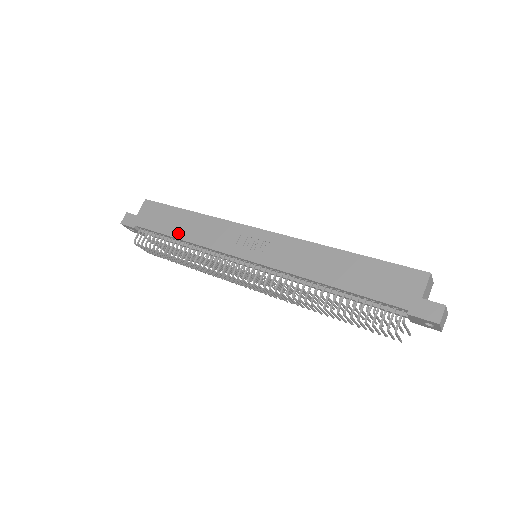
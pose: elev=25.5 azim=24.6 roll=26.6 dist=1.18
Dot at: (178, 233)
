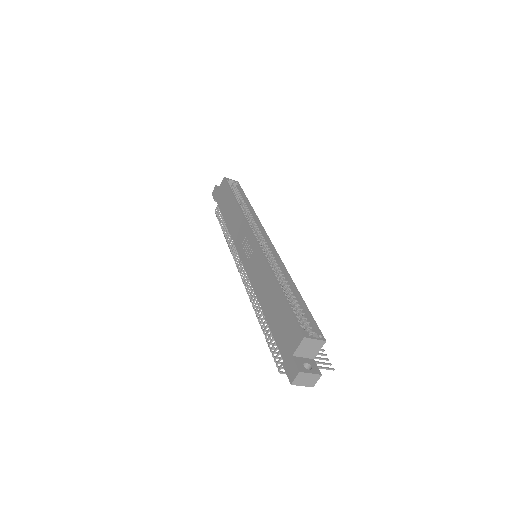
Dot at: (226, 217)
